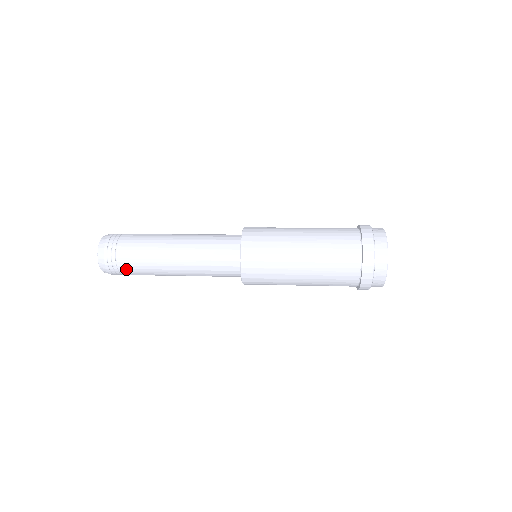
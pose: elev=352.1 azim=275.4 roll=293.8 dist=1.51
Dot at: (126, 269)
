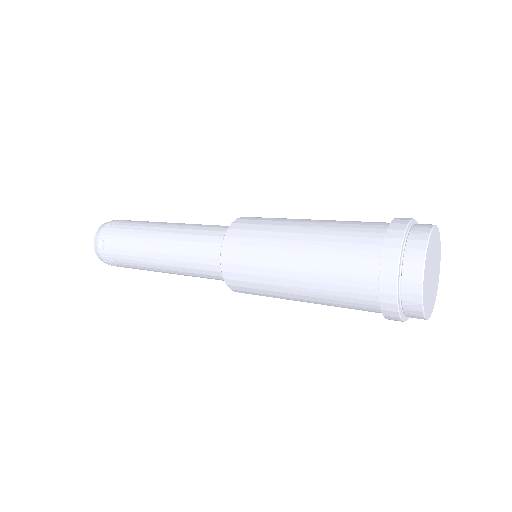
Dot at: (114, 242)
